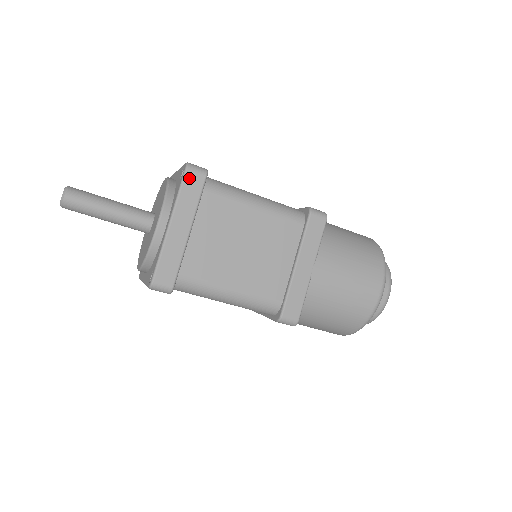
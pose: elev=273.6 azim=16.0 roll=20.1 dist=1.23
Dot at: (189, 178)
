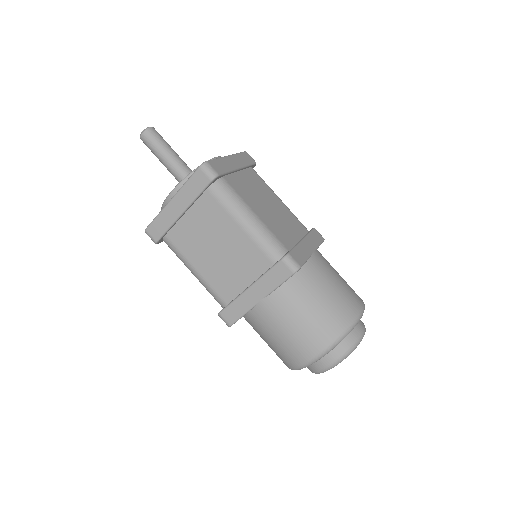
Dot at: (198, 175)
